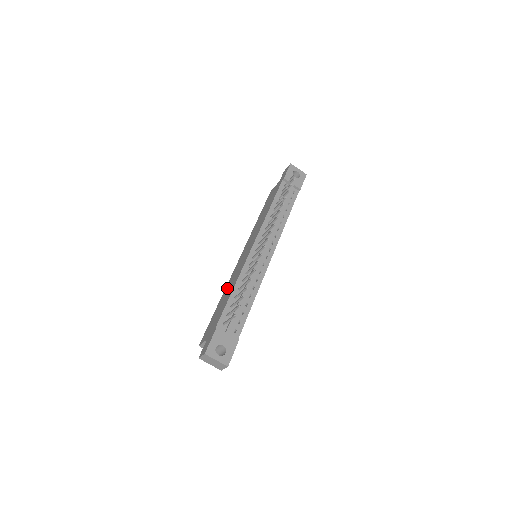
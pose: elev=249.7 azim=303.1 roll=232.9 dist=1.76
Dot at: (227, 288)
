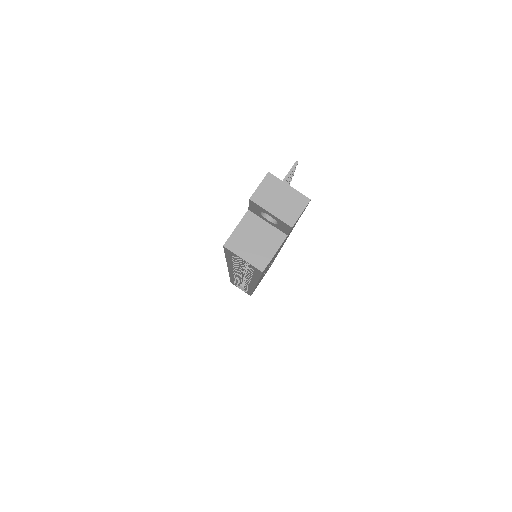
Dot at: occluded
